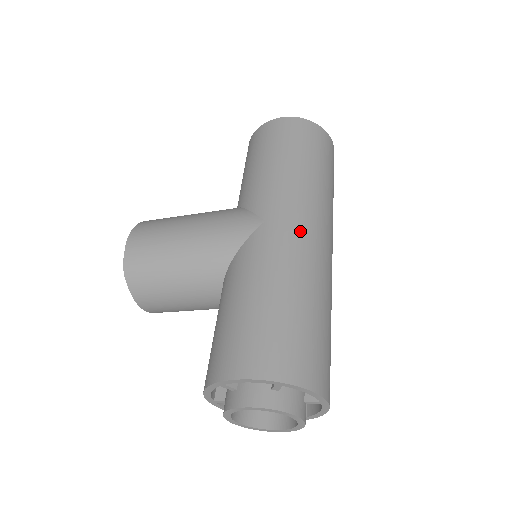
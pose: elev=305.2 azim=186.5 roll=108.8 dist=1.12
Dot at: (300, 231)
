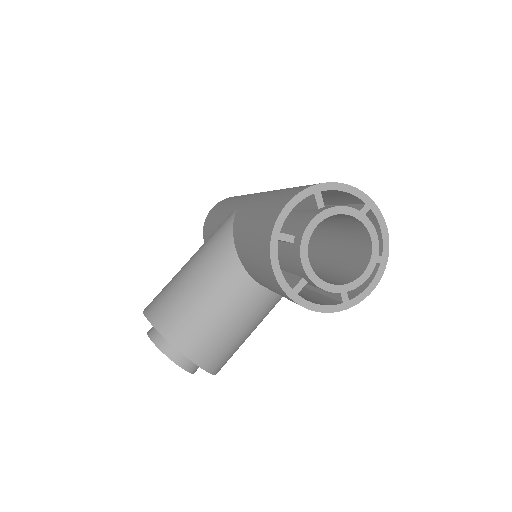
Dot at: occluded
